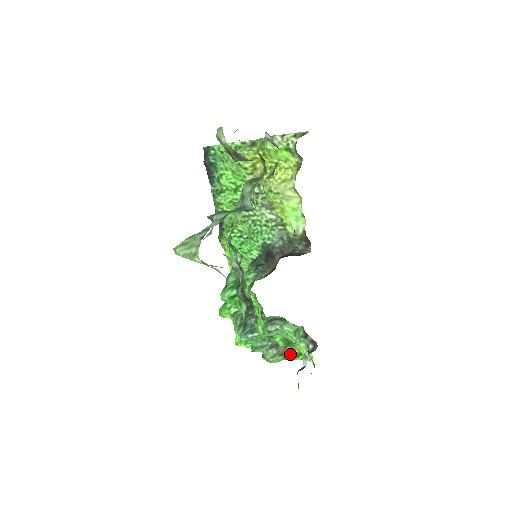
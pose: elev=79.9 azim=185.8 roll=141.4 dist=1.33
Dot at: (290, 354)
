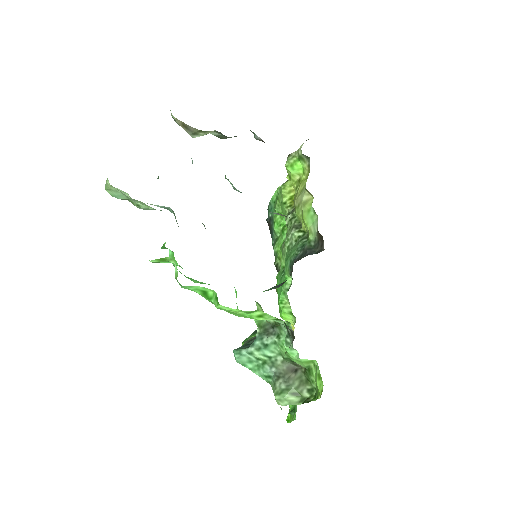
Dot at: (310, 397)
